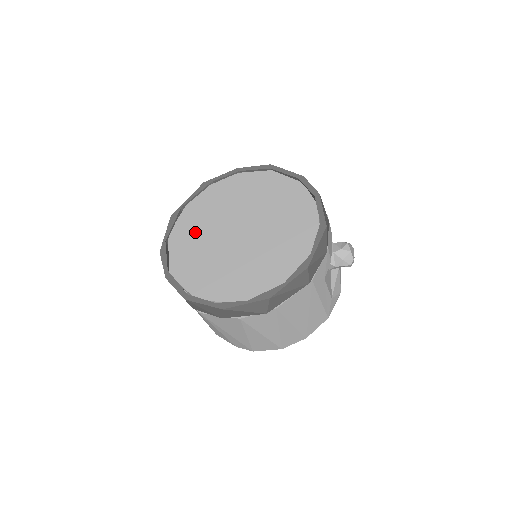
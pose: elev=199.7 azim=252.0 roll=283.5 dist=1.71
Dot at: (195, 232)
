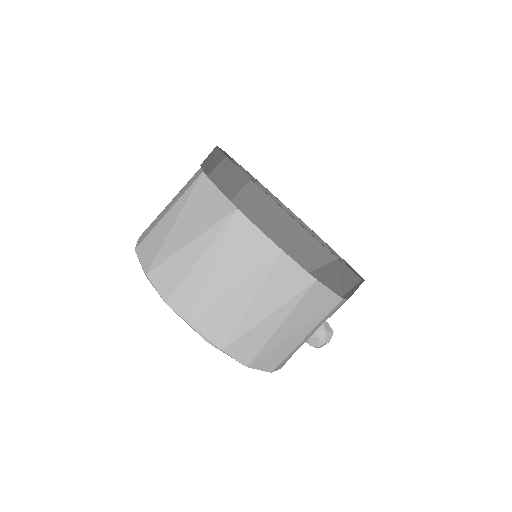
Dot at: occluded
